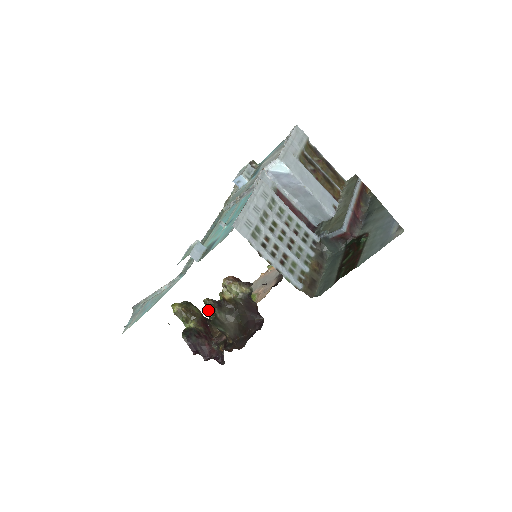
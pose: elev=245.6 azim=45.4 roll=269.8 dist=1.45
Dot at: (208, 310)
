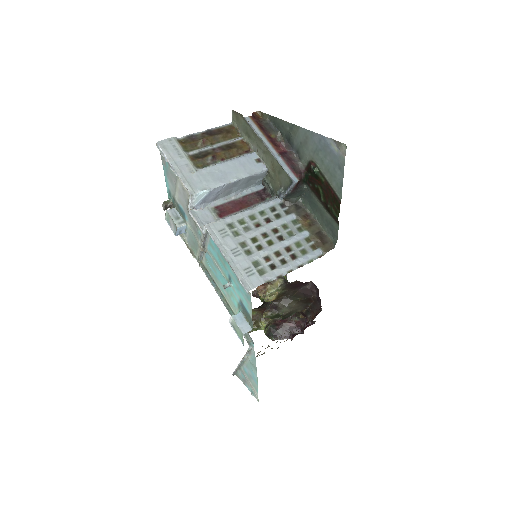
Dot at: (273, 318)
